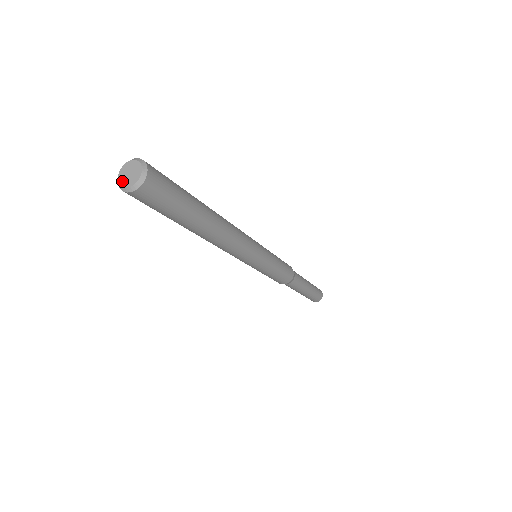
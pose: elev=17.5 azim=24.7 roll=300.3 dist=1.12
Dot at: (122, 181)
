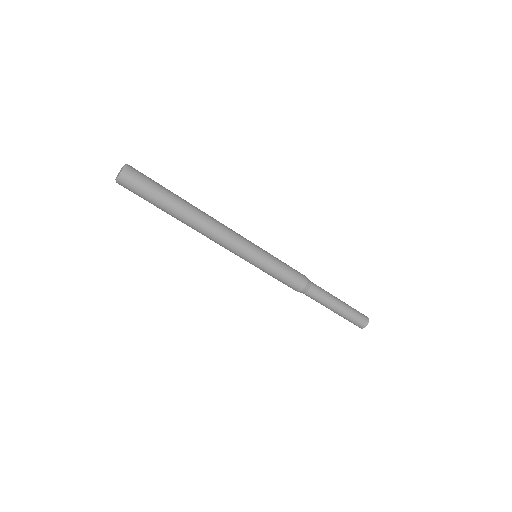
Dot at: (117, 177)
